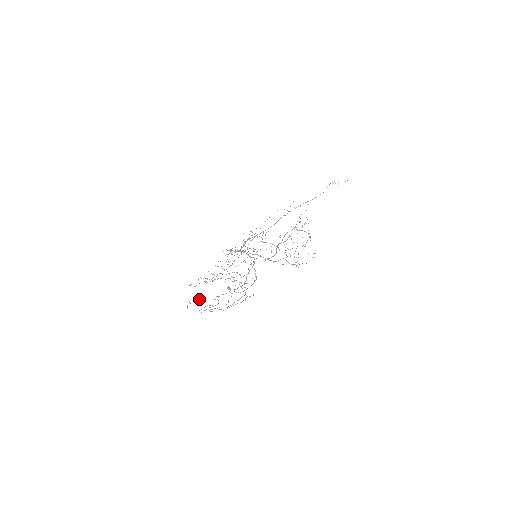
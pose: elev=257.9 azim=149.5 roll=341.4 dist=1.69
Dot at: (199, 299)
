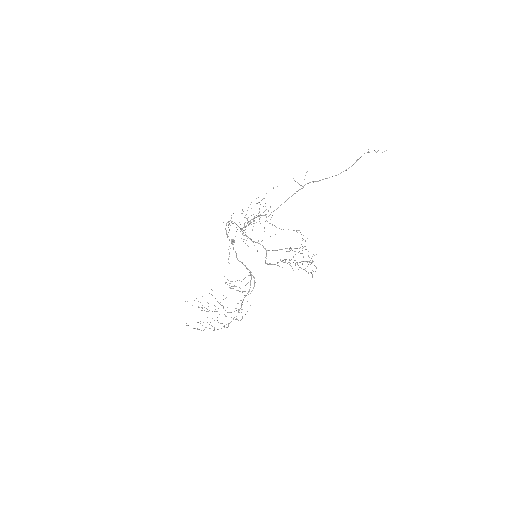
Dot at: (195, 328)
